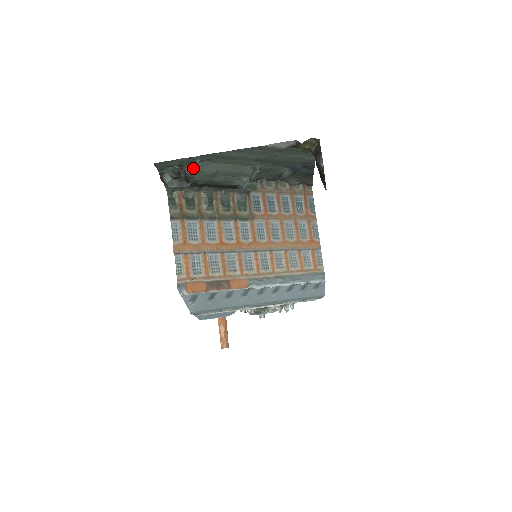
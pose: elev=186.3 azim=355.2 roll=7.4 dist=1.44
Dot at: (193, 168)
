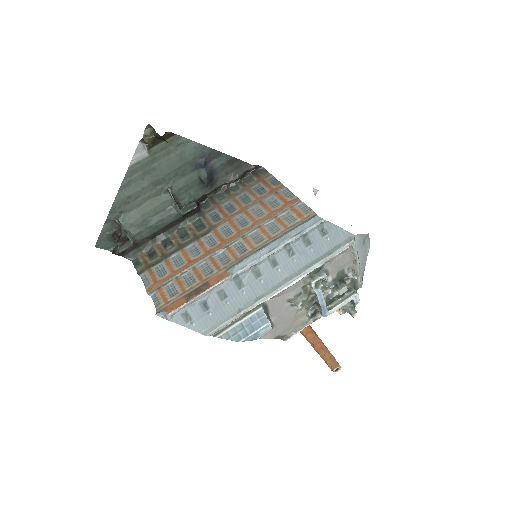
Dot at: (120, 227)
